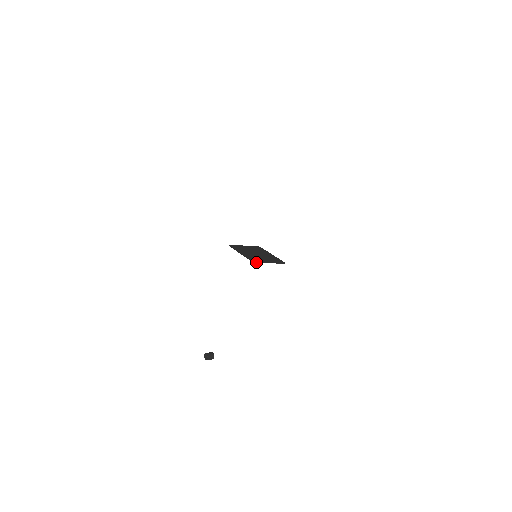
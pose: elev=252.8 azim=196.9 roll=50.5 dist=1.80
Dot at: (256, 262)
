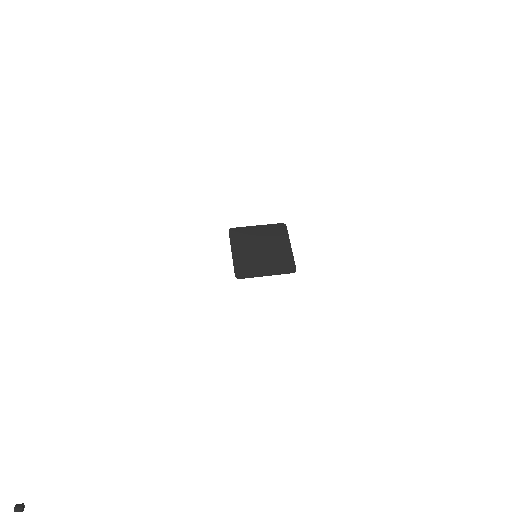
Dot at: (241, 277)
